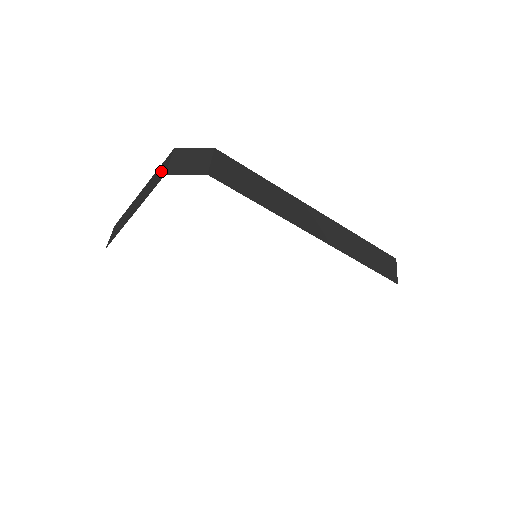
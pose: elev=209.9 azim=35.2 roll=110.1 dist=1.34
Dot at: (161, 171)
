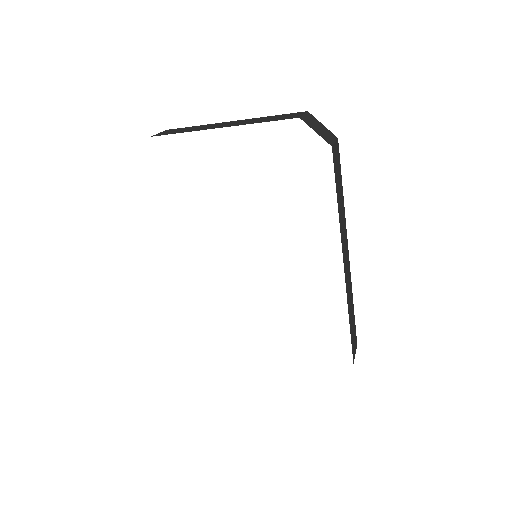
Dot at: (286, 116)
